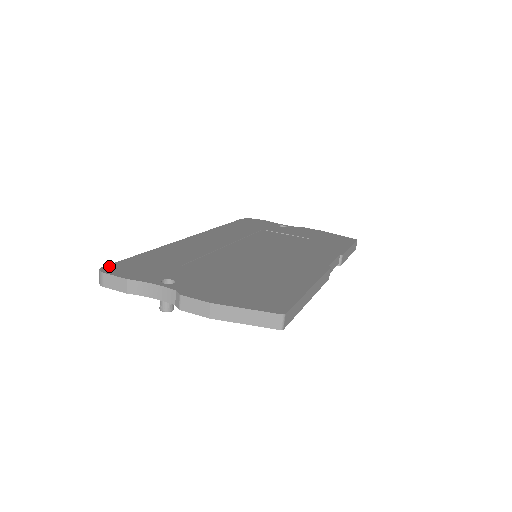
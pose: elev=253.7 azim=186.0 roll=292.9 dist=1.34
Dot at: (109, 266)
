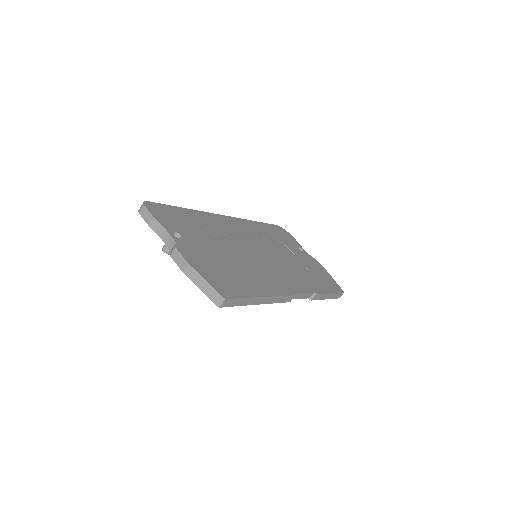
Dot at: (151, 203)
